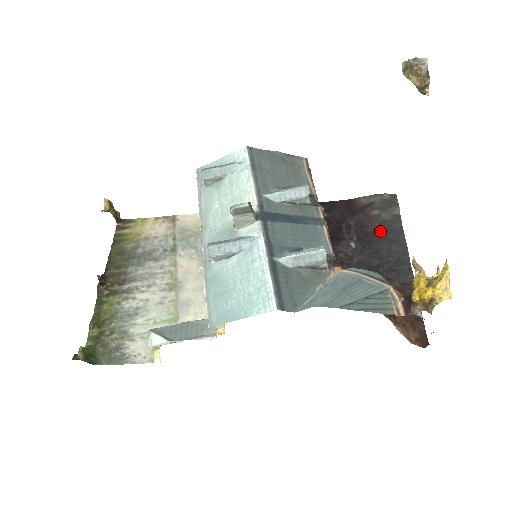
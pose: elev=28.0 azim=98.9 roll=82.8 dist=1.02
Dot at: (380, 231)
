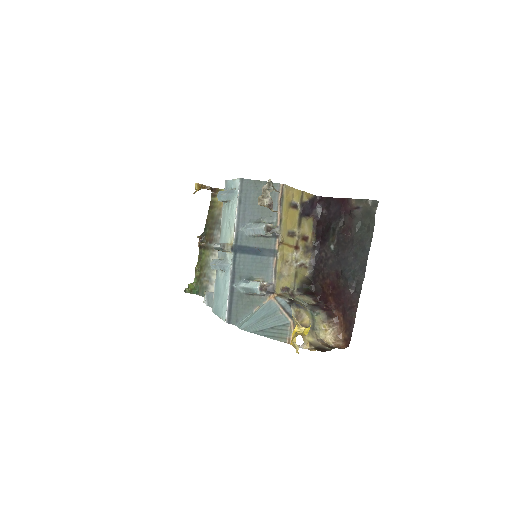
Dot at: (355, 238)
